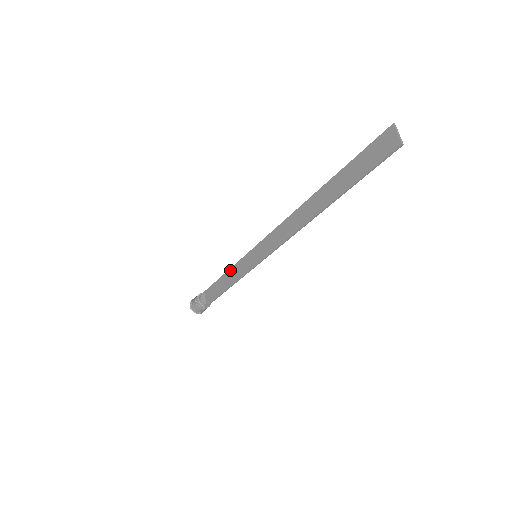
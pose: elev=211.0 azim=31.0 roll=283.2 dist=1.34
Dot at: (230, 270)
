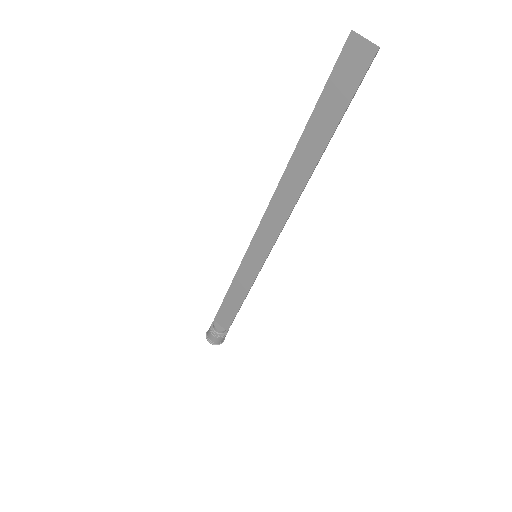
Dot at: (232, 285)
